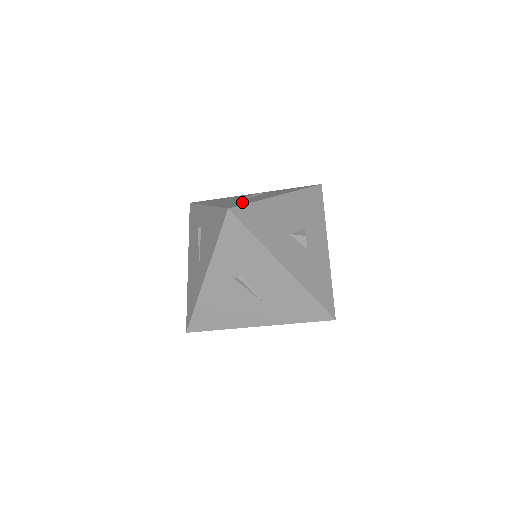
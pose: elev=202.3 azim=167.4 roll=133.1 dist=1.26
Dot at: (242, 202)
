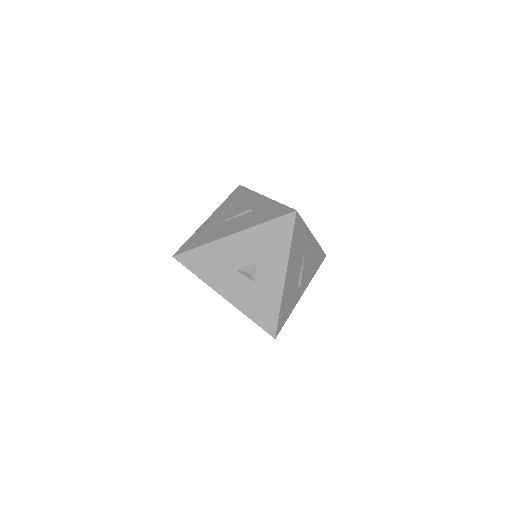
Dot at: (201, 239)
